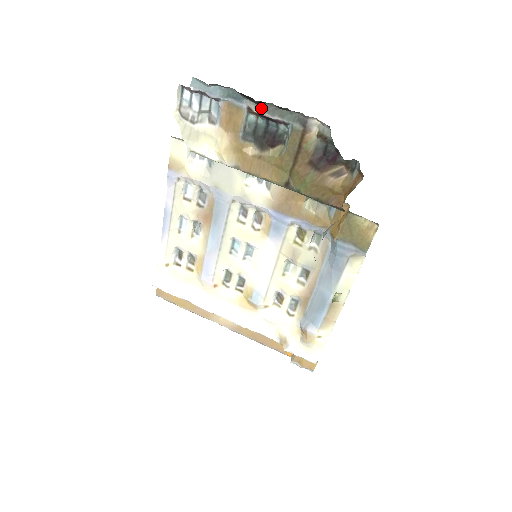
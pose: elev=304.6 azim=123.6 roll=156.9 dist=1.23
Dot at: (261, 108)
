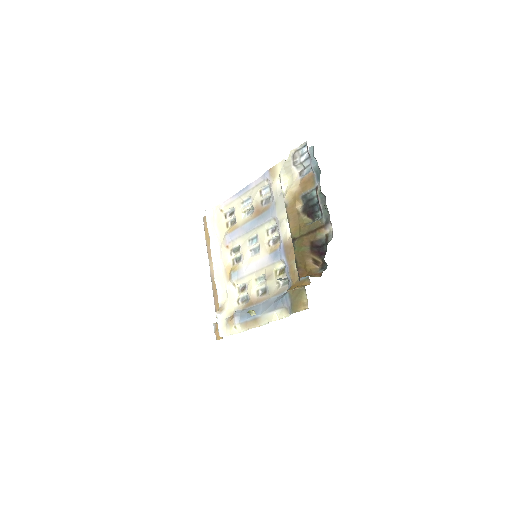
Dot at: (321, 194)
